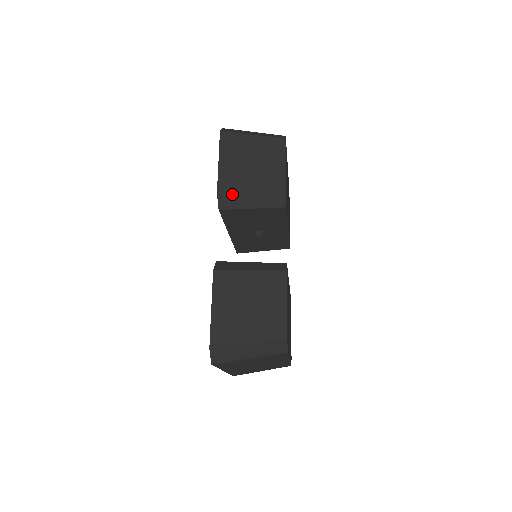
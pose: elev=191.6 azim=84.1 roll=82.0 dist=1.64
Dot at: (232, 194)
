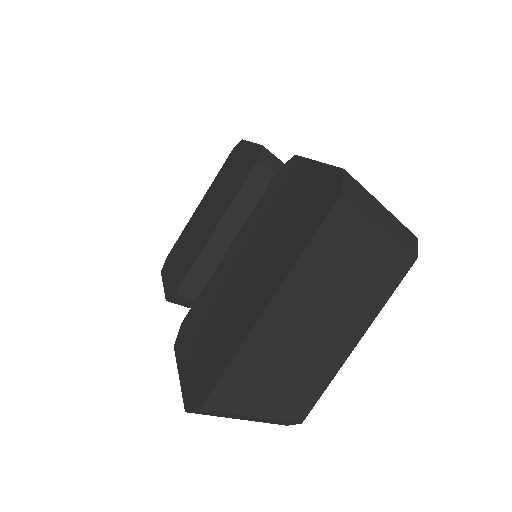
Dot at: (276, 157)
